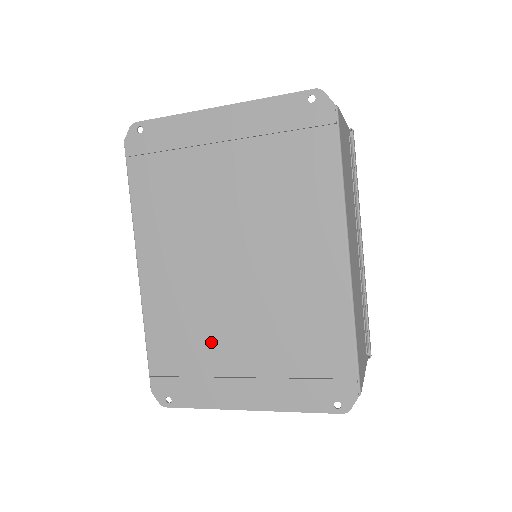
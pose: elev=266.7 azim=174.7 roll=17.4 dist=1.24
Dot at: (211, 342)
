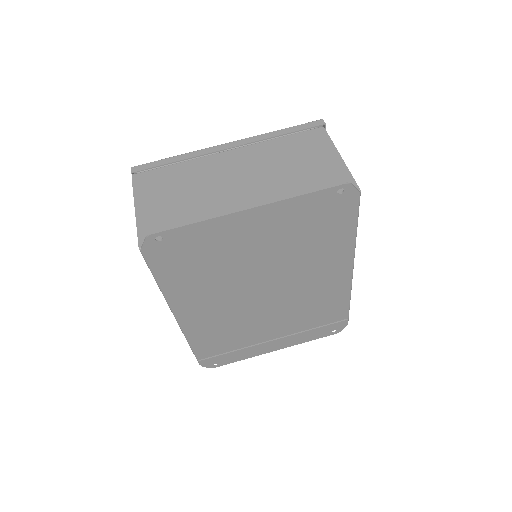
Dot at: (247, 334)
